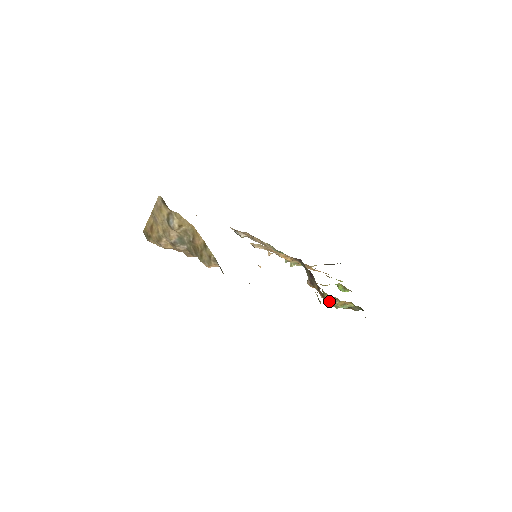
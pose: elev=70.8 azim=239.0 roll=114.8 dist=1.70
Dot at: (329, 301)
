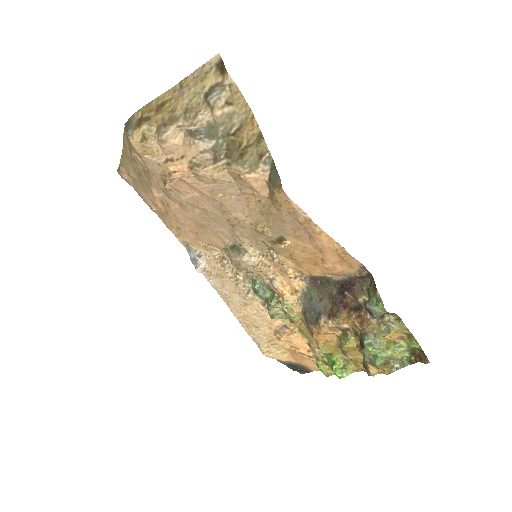
Dot at: (371, 332)
